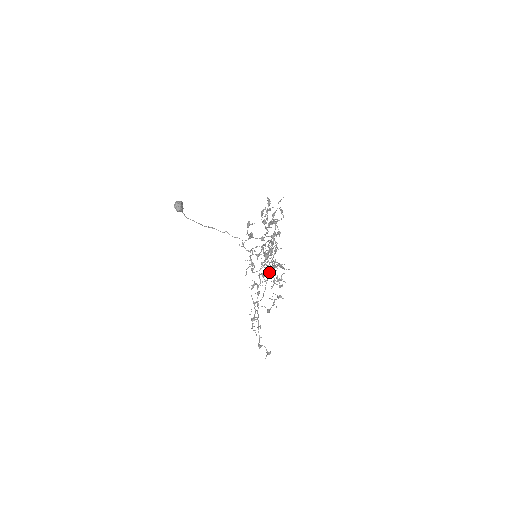
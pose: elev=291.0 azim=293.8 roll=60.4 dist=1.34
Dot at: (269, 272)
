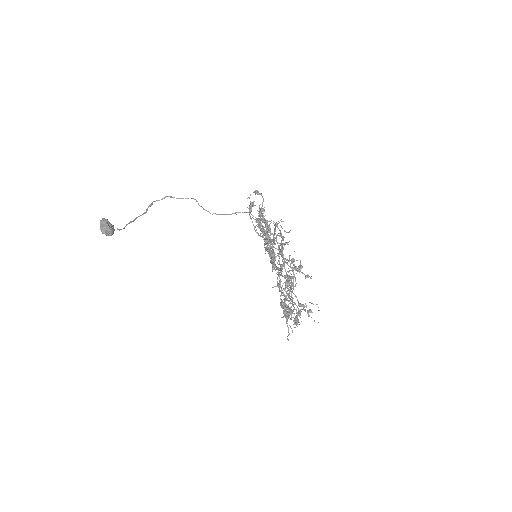
Dot at: (276, 256)
